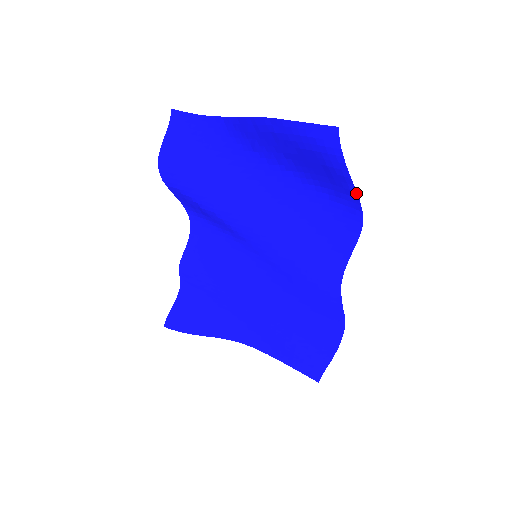
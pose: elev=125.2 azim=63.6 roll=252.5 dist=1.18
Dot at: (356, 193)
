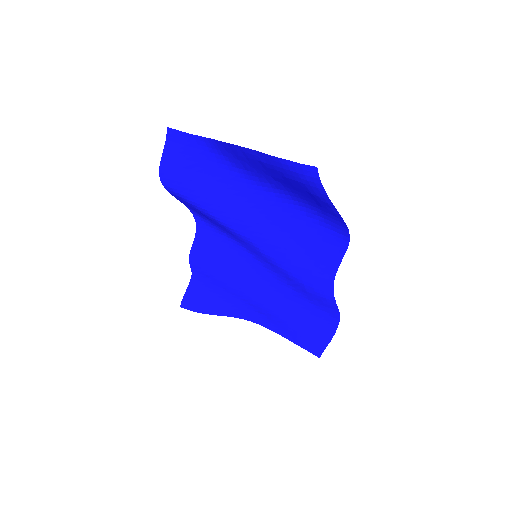
Dot at: (340, 216)
